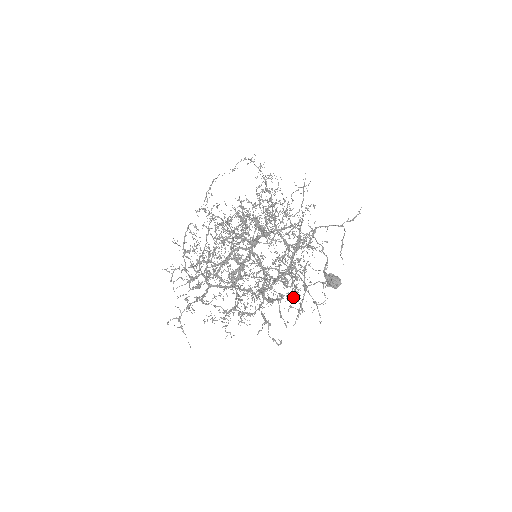
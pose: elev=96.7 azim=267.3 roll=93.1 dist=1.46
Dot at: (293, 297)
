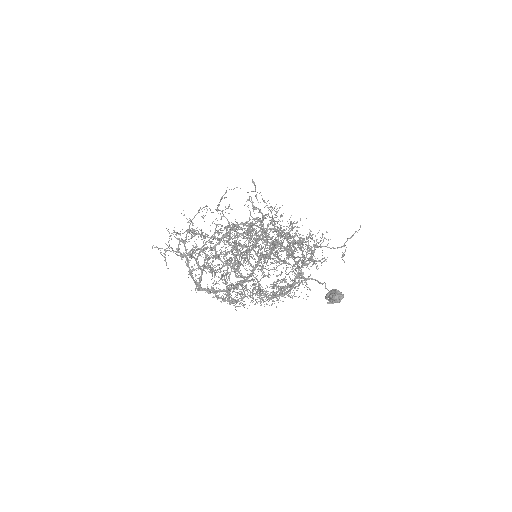
Dot at: (289, 248)
